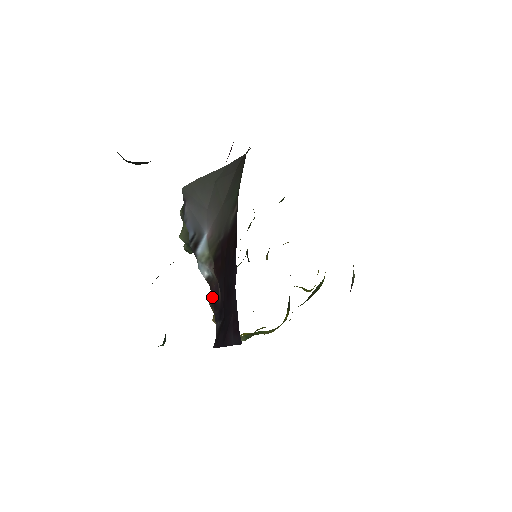
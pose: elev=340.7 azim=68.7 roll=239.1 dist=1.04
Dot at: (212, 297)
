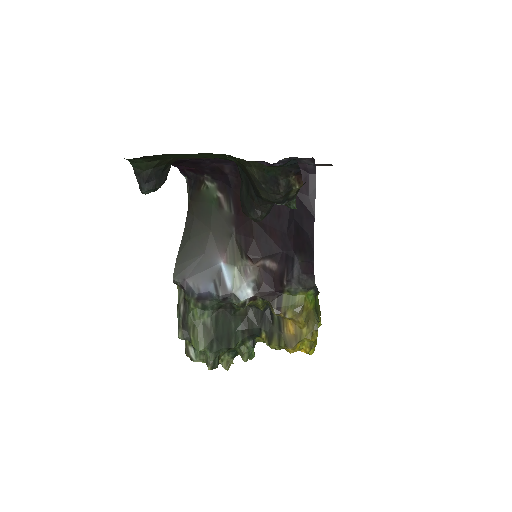
Dot at: (271, 302)
